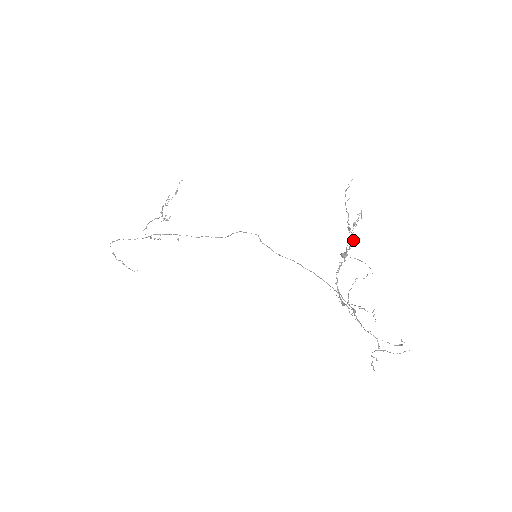
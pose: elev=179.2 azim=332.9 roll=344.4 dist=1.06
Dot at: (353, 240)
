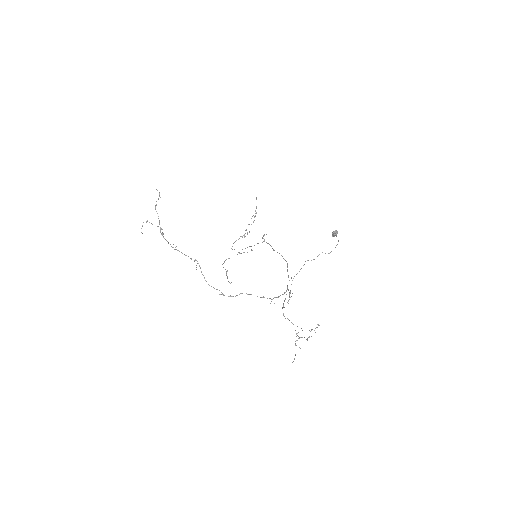
Dot at: (168, 243)
